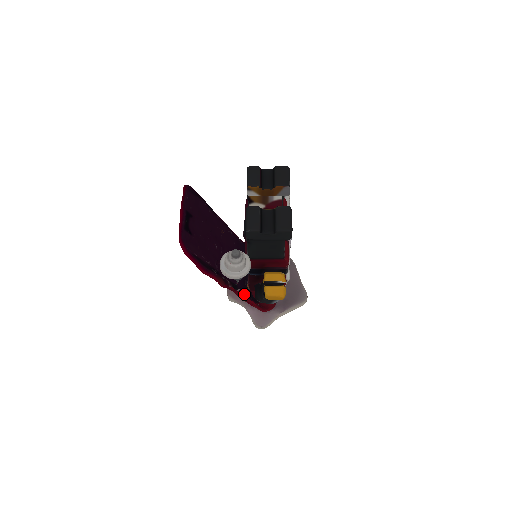
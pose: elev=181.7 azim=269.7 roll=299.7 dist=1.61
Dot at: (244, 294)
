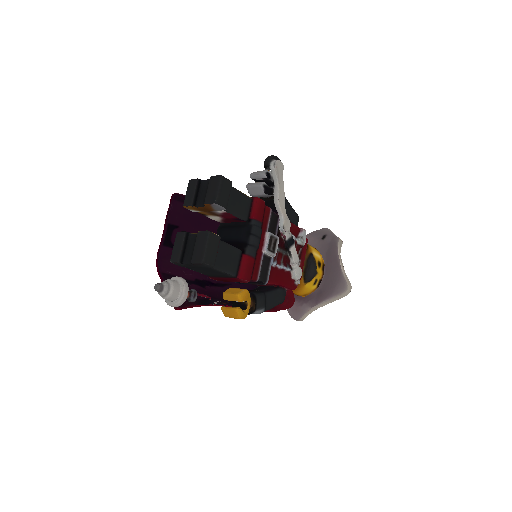
Dot at: (226, 305)
